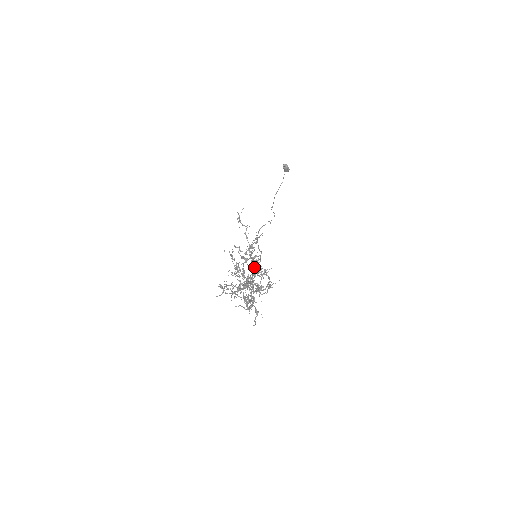
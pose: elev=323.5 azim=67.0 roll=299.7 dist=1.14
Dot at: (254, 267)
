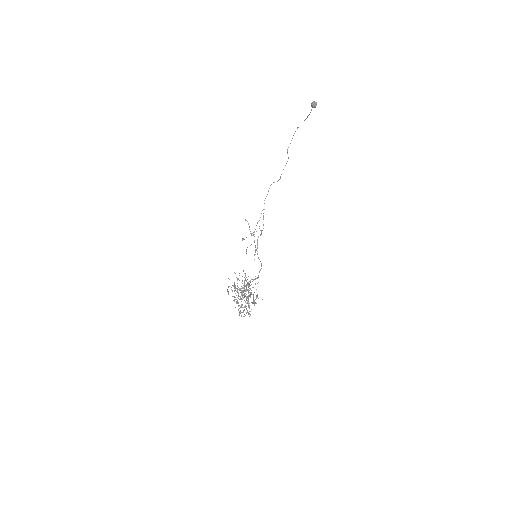
Dot at: (248, 303)
